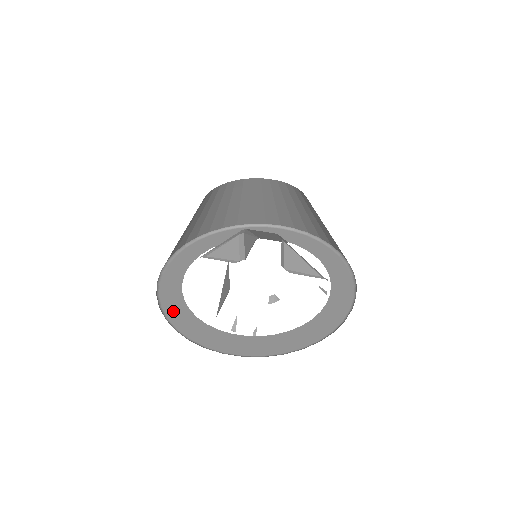
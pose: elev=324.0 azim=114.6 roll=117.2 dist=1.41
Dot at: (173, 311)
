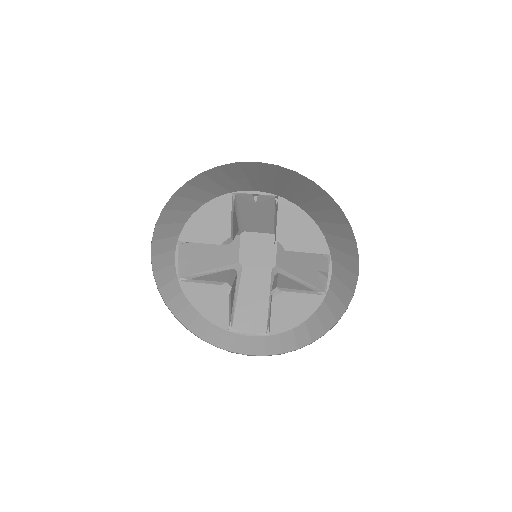
Dot at: occluded
